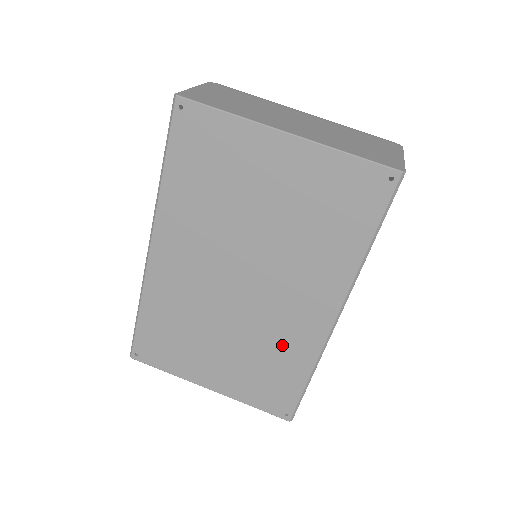
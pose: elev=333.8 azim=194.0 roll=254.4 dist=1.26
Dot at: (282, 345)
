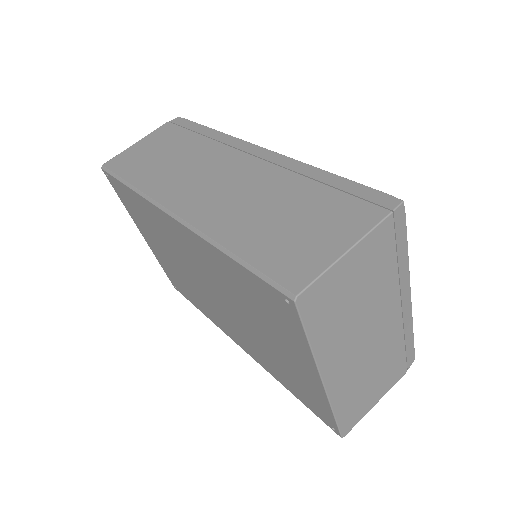
Dot at: (203, 304)
